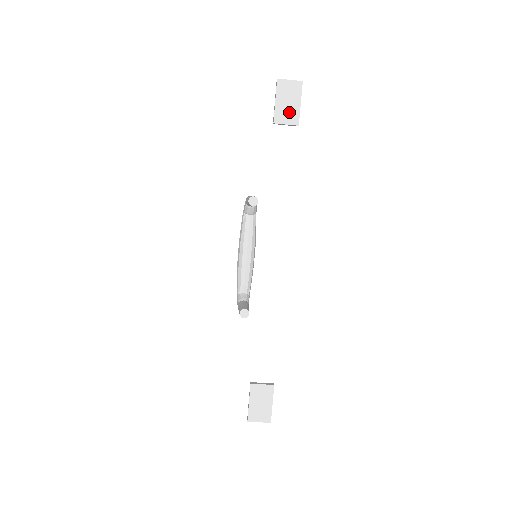
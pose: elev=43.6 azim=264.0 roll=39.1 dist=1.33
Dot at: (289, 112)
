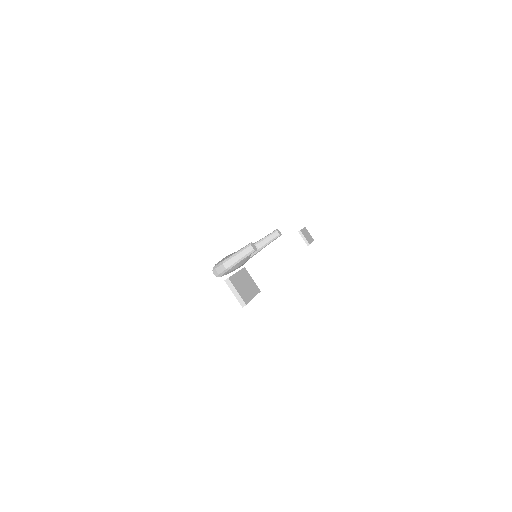
Dot at: (307, 237)
